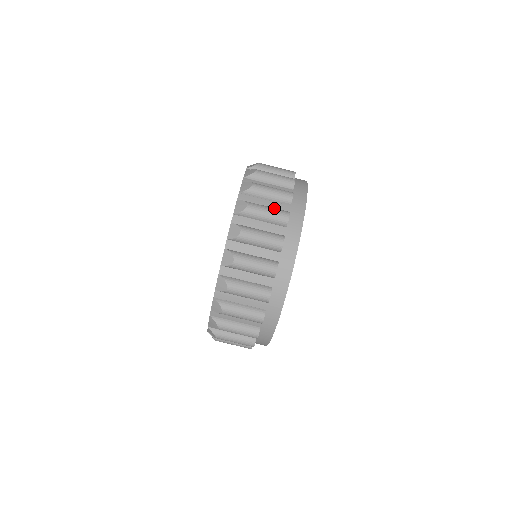
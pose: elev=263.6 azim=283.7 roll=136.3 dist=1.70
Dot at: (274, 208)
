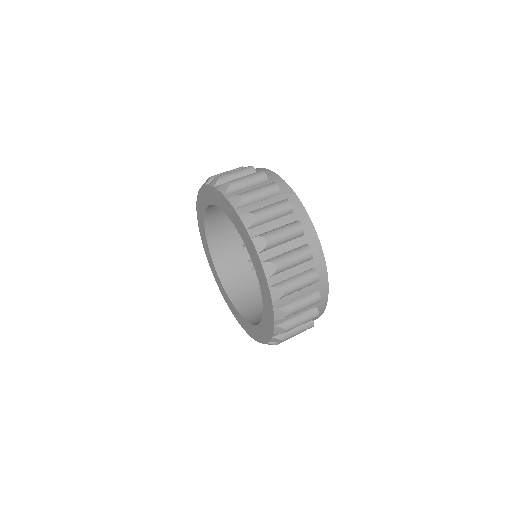
Dot at: occluded
